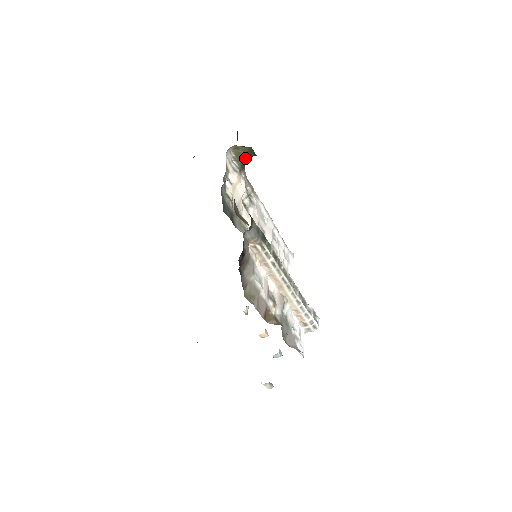
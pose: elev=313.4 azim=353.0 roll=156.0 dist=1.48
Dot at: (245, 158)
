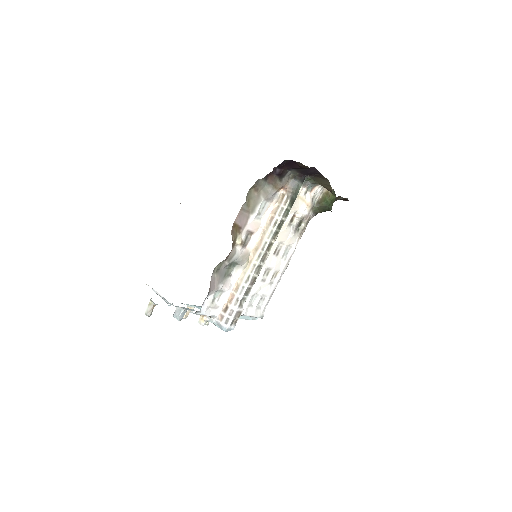
Dot at: (324, 204)
